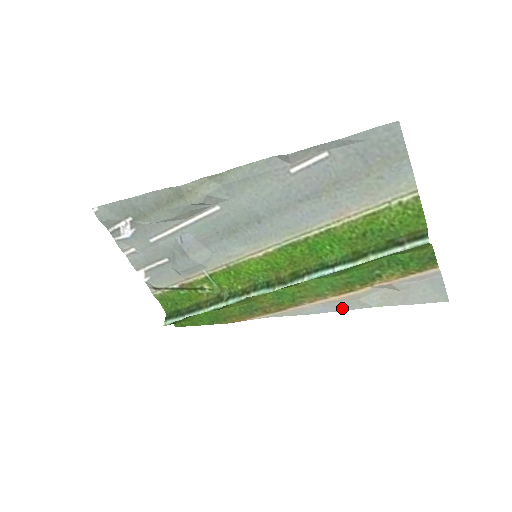
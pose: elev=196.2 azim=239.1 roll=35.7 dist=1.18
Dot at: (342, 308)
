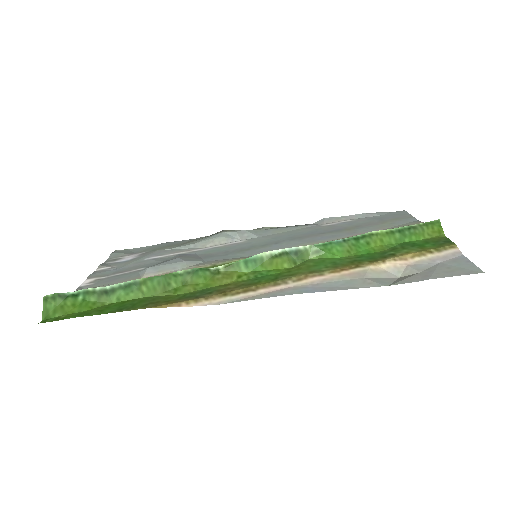
Dot at: (339, 288)
